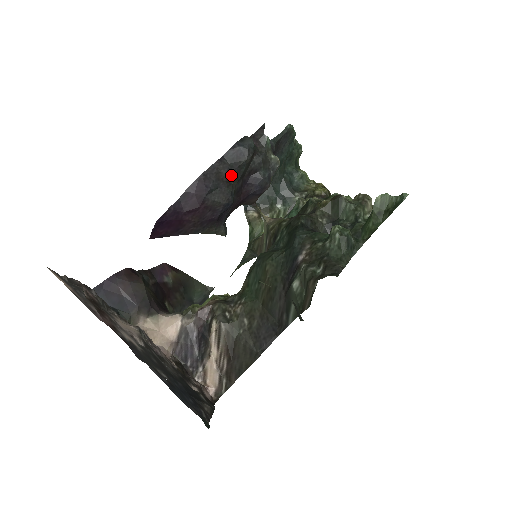
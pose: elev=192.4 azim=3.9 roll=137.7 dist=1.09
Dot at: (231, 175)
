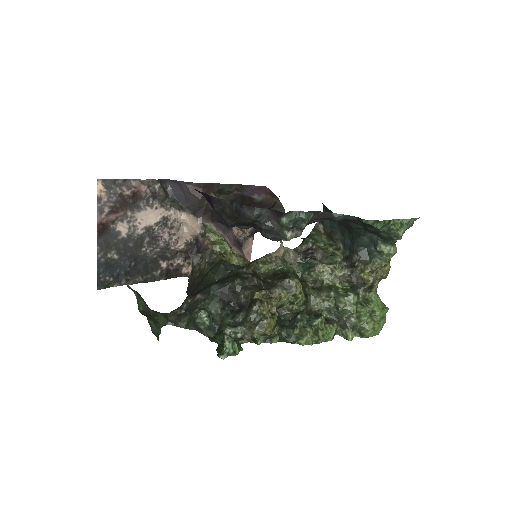
Dot at: (233, 216)
